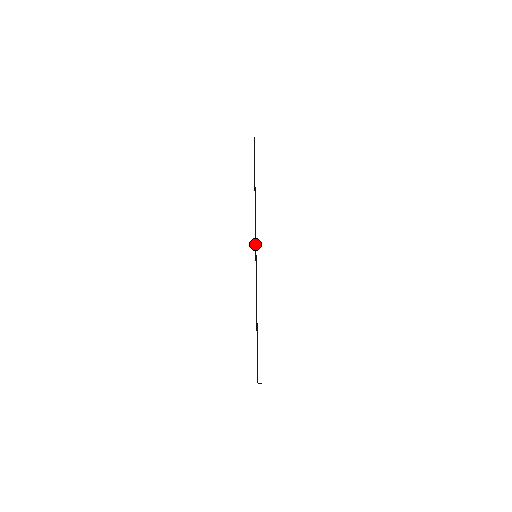
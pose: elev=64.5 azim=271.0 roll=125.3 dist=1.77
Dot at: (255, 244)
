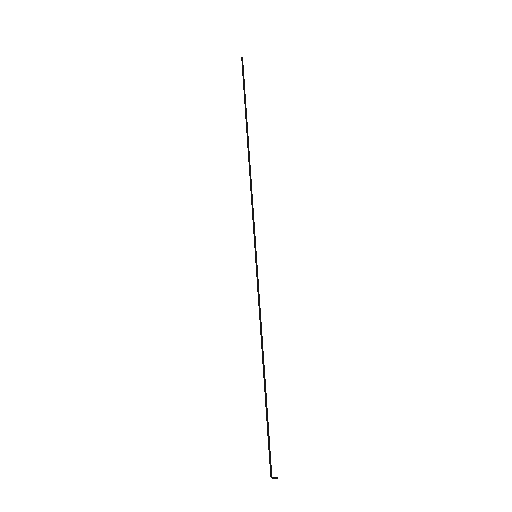
Dot at: occluded
